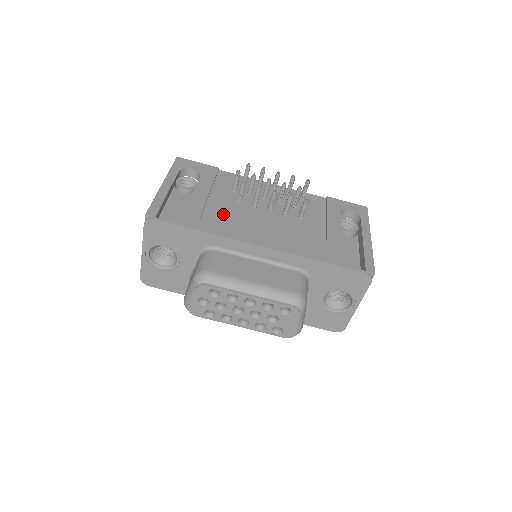
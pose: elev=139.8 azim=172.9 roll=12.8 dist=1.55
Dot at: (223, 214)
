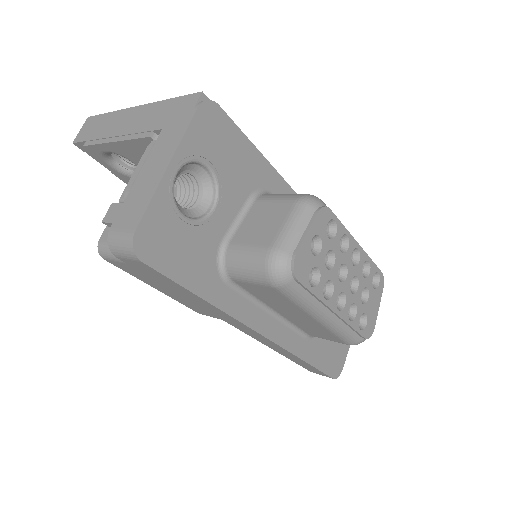
Dot at: occluded
